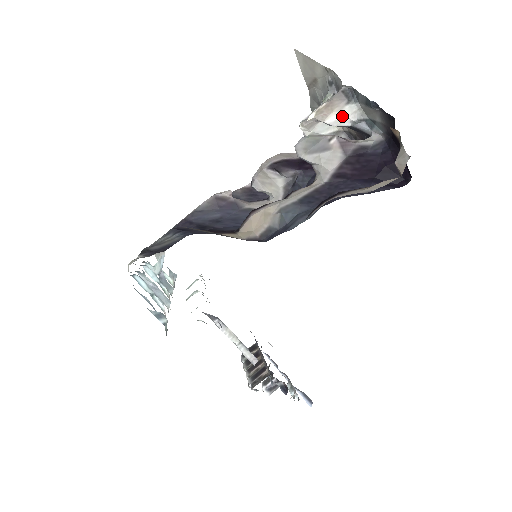
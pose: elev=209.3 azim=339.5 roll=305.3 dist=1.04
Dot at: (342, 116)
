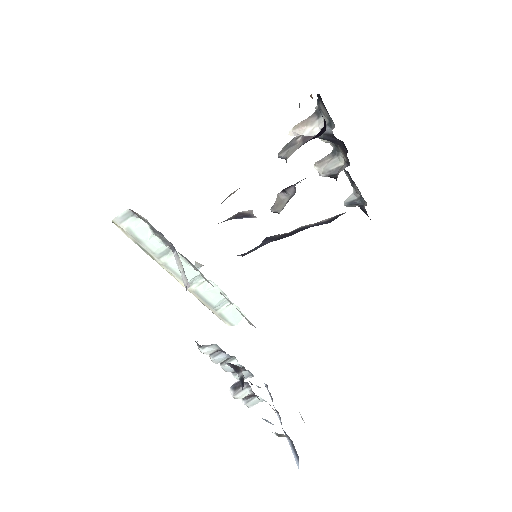
Dot at: (314, 127)
